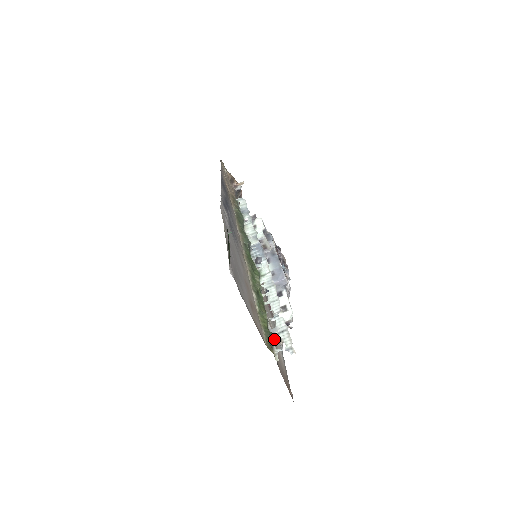
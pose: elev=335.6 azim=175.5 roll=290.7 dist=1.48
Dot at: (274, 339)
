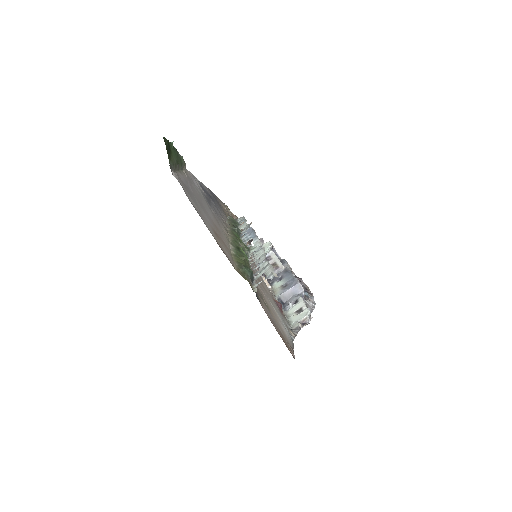
Dot at: (255, 279)
